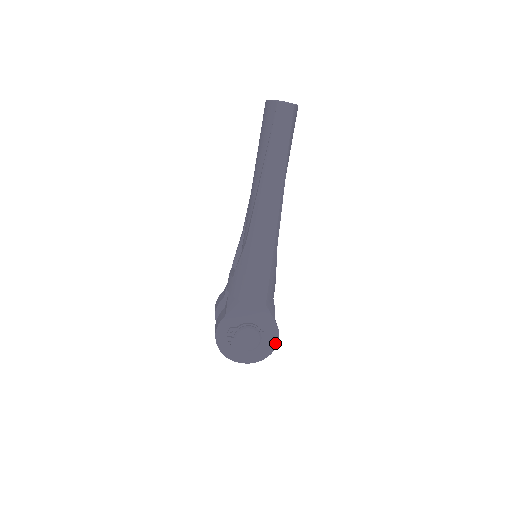
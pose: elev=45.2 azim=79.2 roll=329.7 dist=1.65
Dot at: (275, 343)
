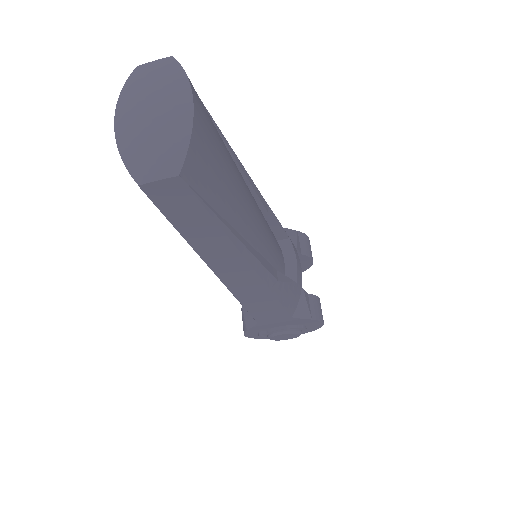
Dot at: (320, 325)
